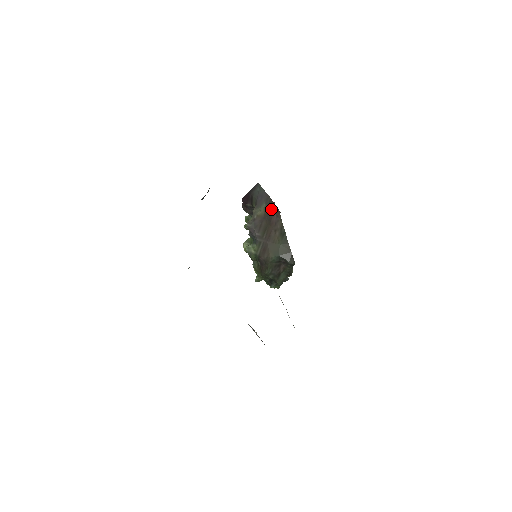
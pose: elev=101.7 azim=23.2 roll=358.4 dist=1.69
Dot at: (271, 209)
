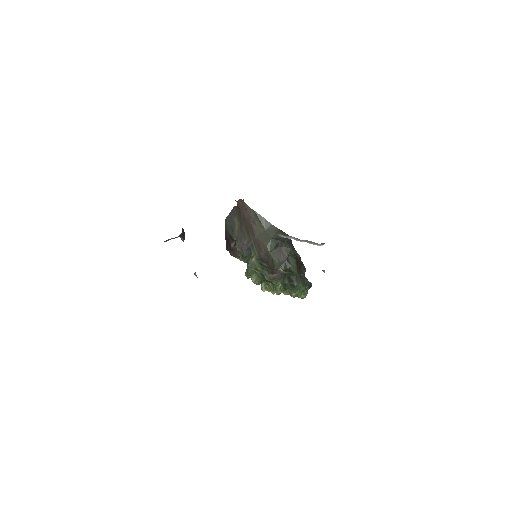
Dot at: (239, 212)
